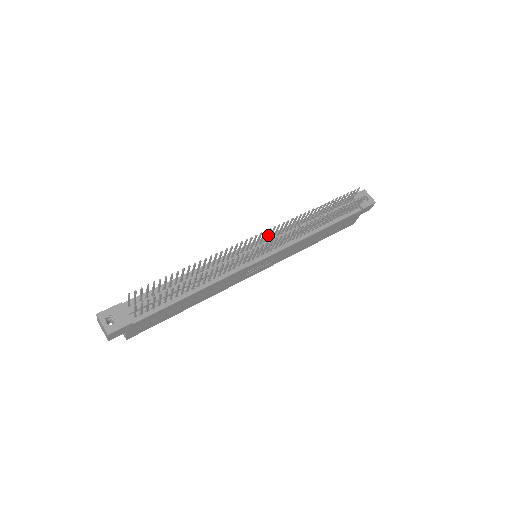
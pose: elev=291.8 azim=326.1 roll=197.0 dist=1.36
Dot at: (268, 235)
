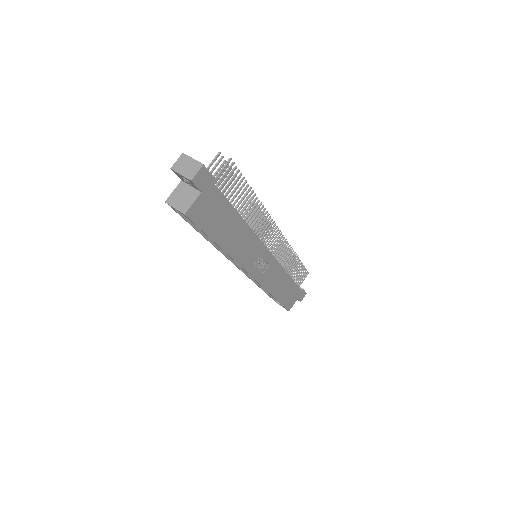
Dot at: occluded
